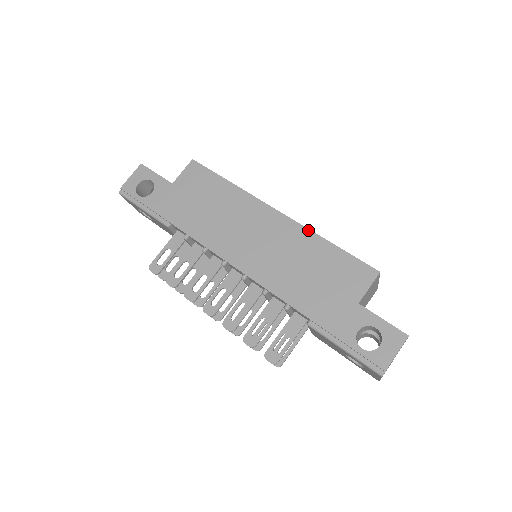
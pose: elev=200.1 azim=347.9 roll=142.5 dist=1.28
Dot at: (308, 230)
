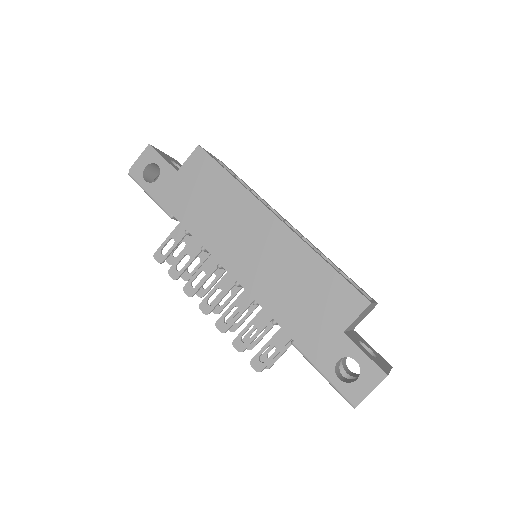
Dot at: (305, 244)
